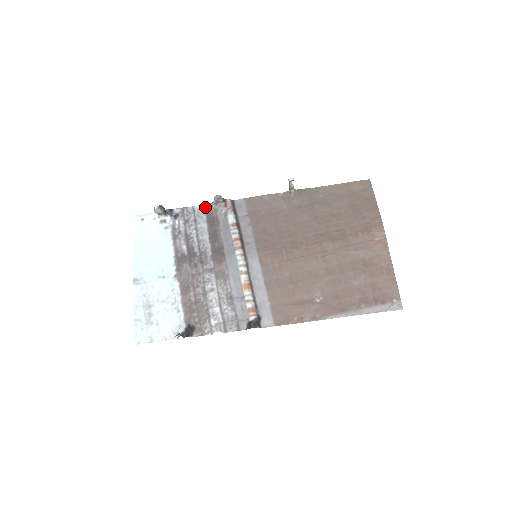
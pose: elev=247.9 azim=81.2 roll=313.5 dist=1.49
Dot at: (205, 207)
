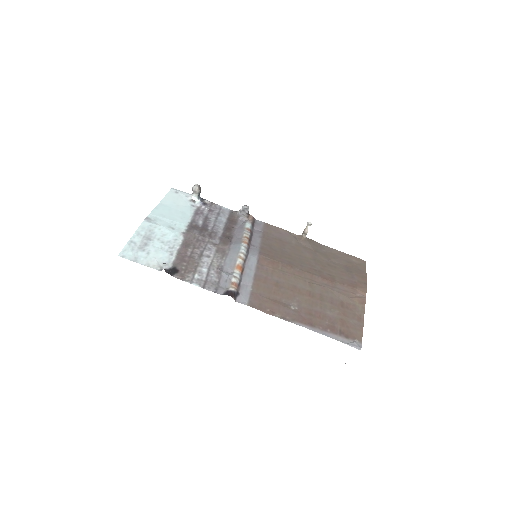
Dot at: (230, 211)
